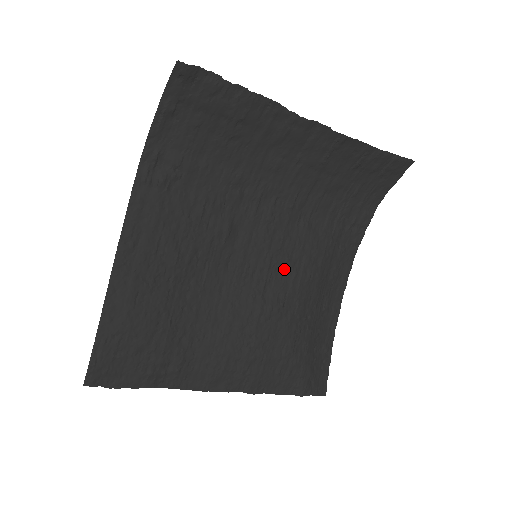
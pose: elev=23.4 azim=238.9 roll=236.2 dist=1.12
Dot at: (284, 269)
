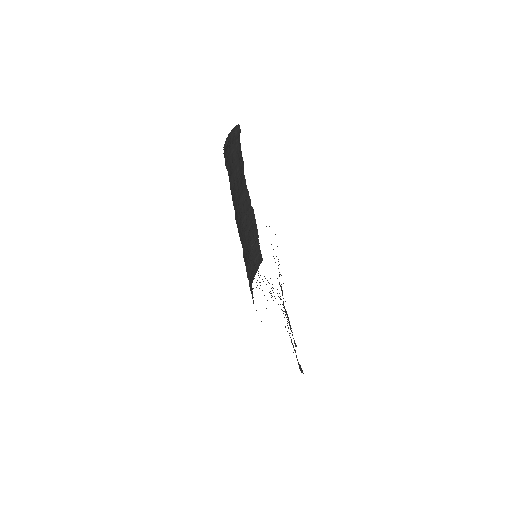
Dot at: occluded
